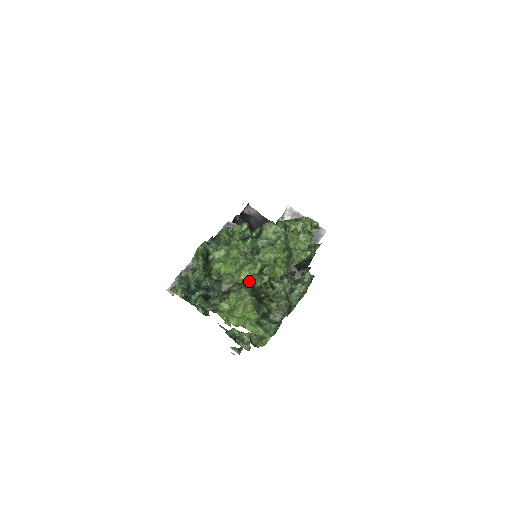
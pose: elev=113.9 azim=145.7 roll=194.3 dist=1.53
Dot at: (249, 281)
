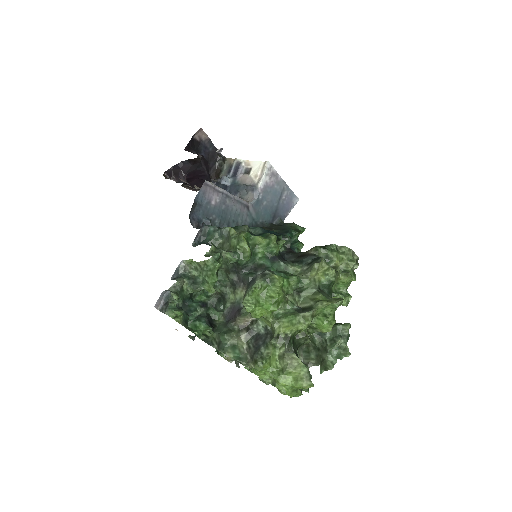
Dot at: (292, 335)
